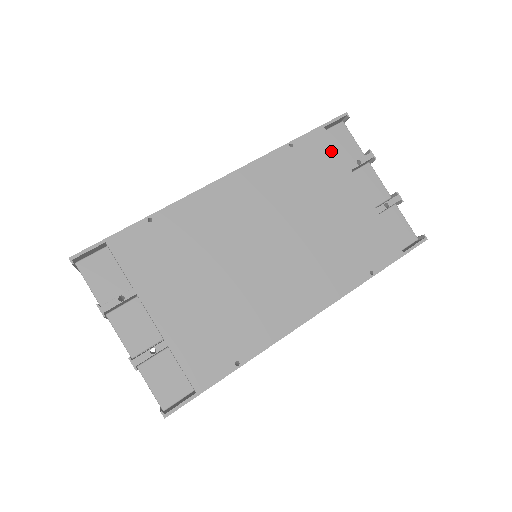
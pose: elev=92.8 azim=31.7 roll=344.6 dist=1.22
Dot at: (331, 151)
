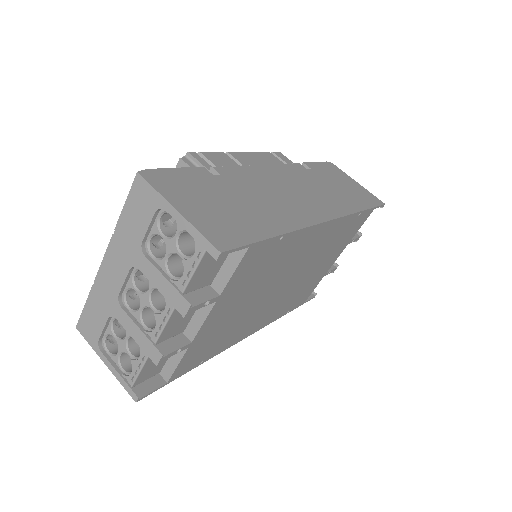
Dot at: (359, 227)
